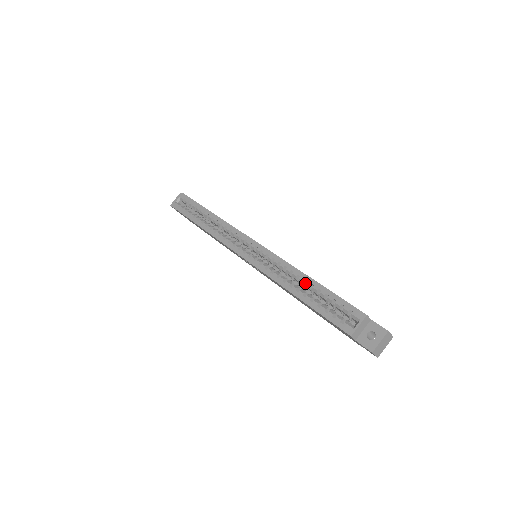
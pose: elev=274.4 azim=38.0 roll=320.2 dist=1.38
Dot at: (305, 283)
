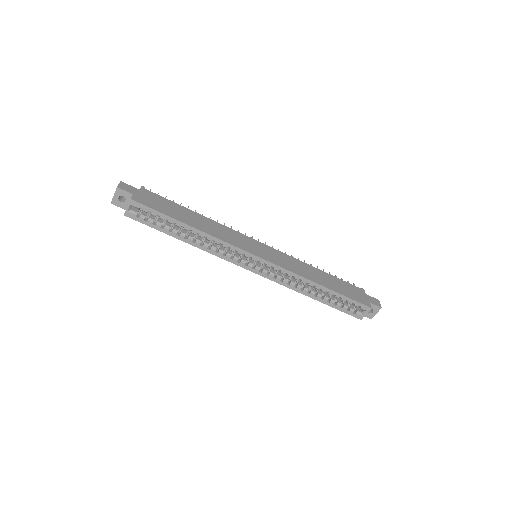
Dot at: (319, 288)
